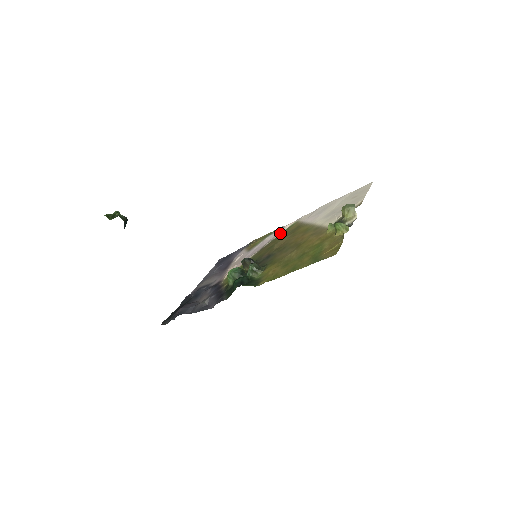
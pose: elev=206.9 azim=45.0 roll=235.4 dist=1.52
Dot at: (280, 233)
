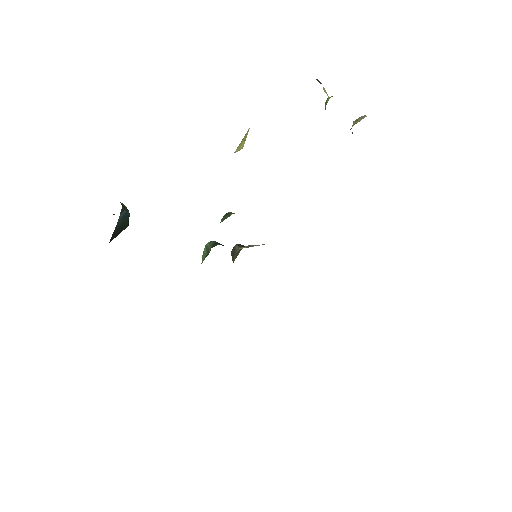
Dot at: occluded
